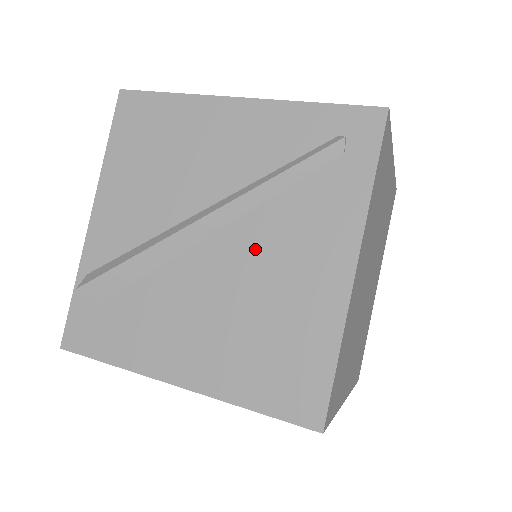
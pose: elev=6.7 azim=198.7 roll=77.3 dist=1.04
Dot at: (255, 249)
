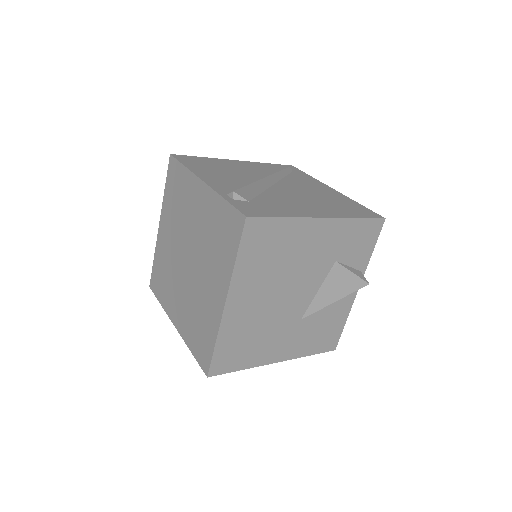
Dot at: (296, 187)
